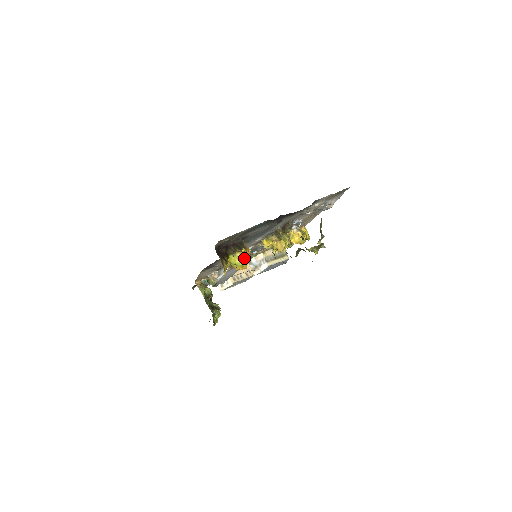
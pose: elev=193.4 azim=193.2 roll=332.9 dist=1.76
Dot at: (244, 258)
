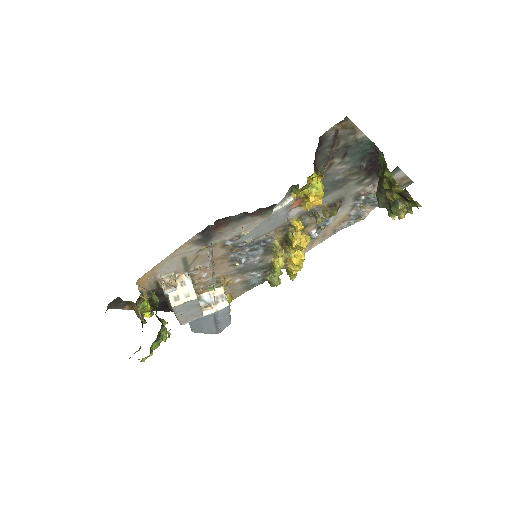
Dot at: occluded
